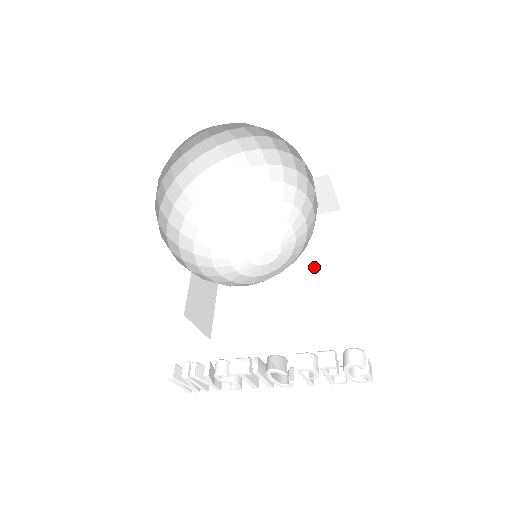
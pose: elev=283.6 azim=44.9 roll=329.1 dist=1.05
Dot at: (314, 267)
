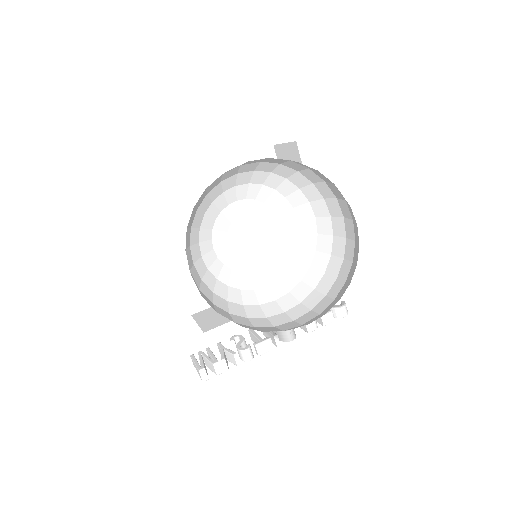
Dot at: occluded
